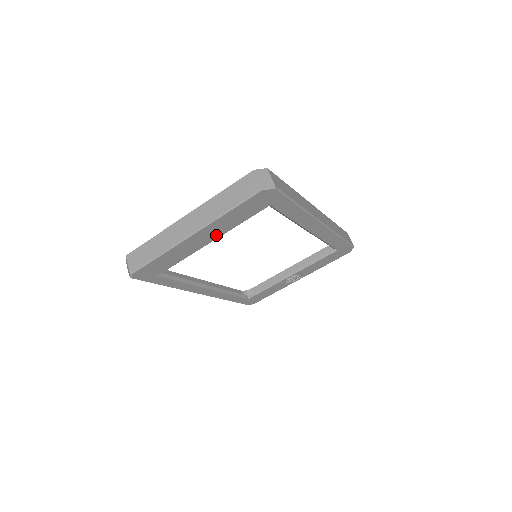
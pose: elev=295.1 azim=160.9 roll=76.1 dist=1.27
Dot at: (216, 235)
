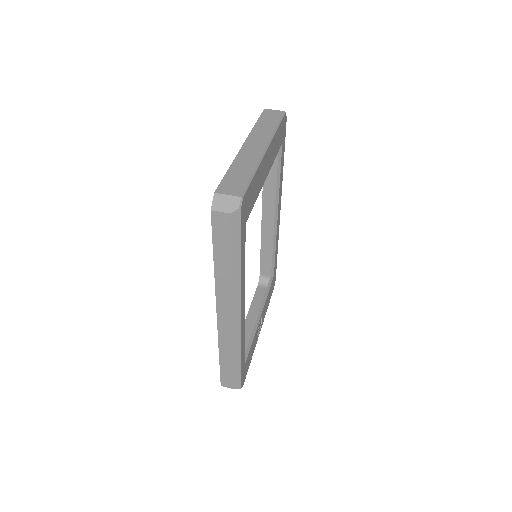
Dot at: (269, 166)
